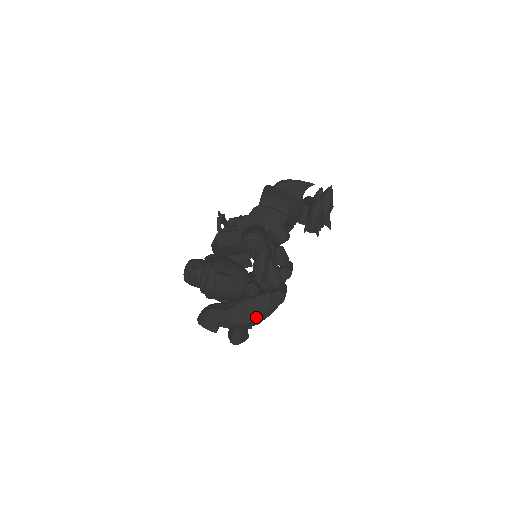
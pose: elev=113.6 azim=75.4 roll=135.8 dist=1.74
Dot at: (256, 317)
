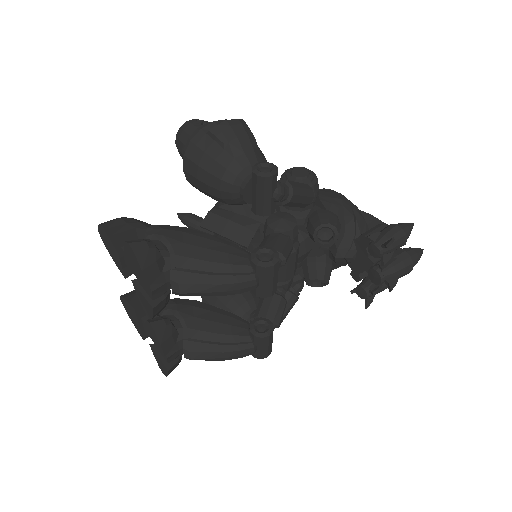
Dot at: (202, 258)
